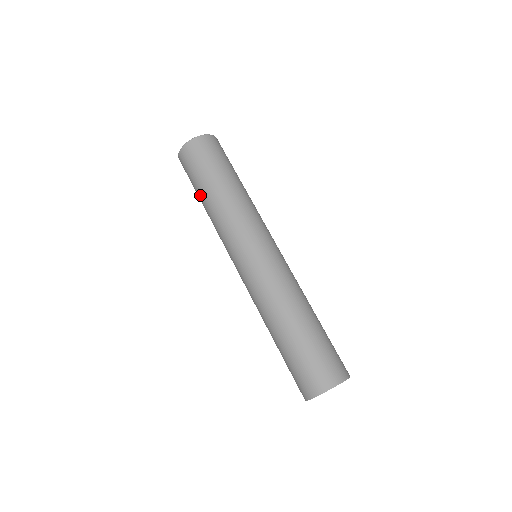
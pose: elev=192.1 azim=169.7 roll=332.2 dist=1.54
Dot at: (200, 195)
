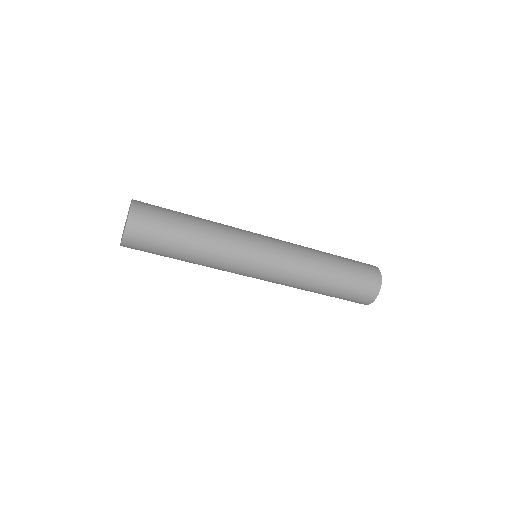
Dot at: occluded
